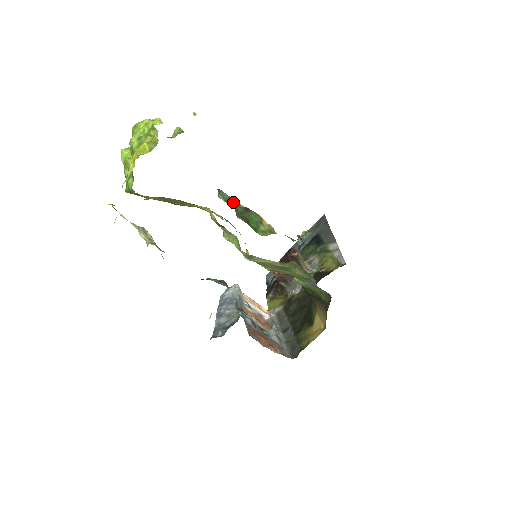
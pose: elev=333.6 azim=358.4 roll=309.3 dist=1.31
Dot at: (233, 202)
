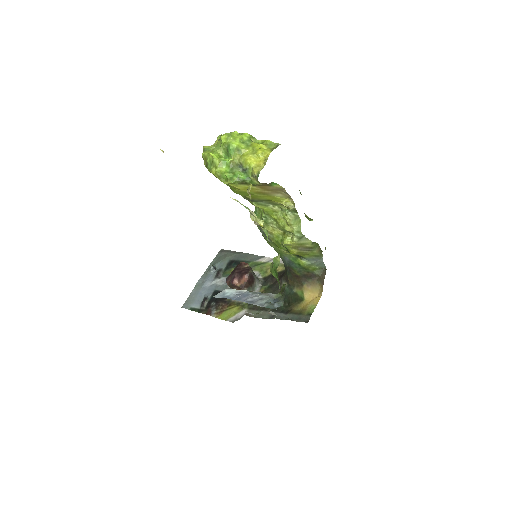
Dot at: occluded
